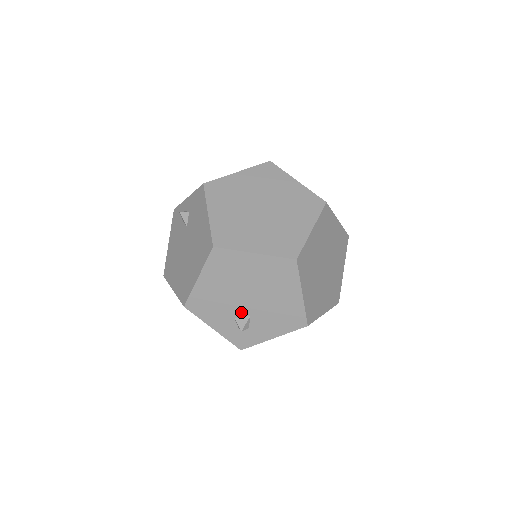
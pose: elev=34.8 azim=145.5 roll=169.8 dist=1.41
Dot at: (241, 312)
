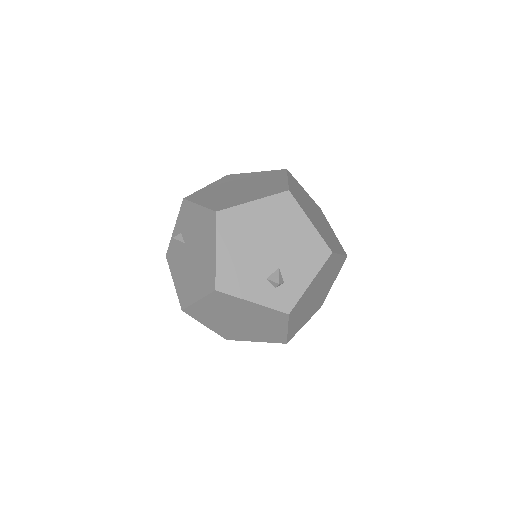
Dot at: (269, 268)
